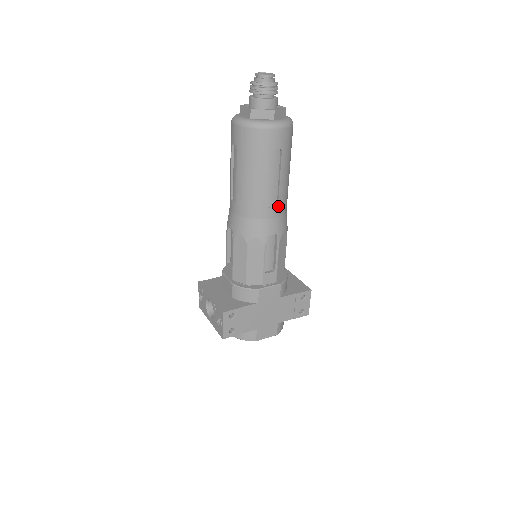
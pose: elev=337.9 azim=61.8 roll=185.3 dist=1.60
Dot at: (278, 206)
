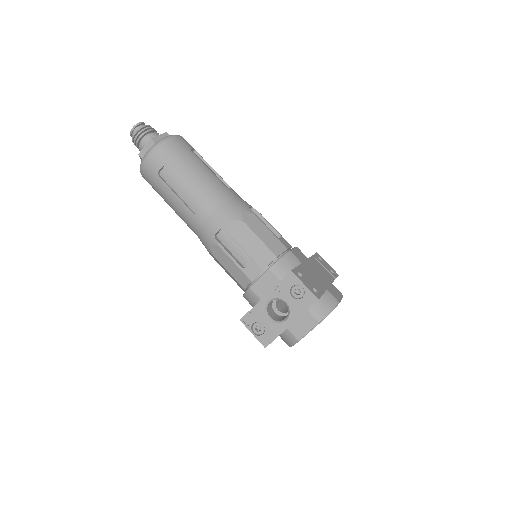
Dot at: occluded
